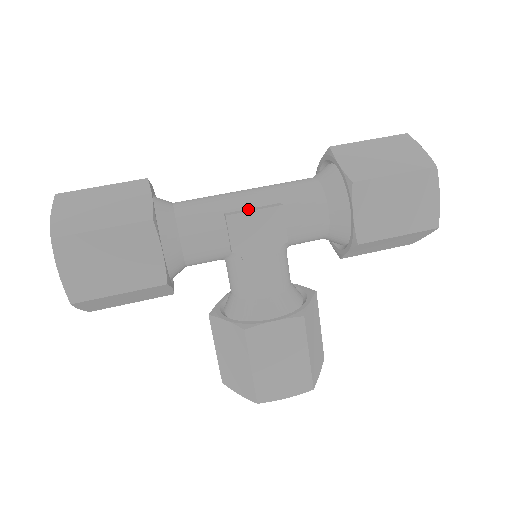
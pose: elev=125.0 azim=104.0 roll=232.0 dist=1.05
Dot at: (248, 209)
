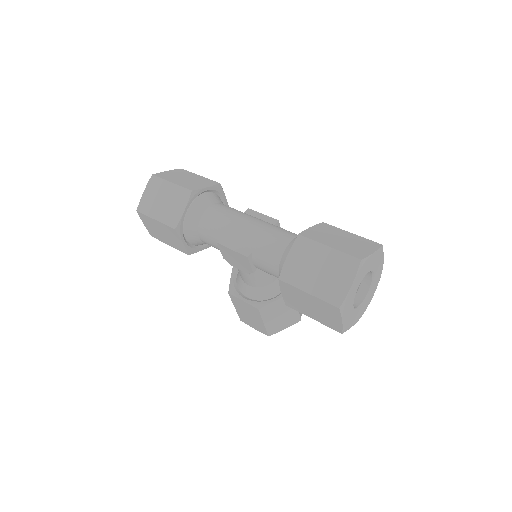
Dot at: (233, 244)
